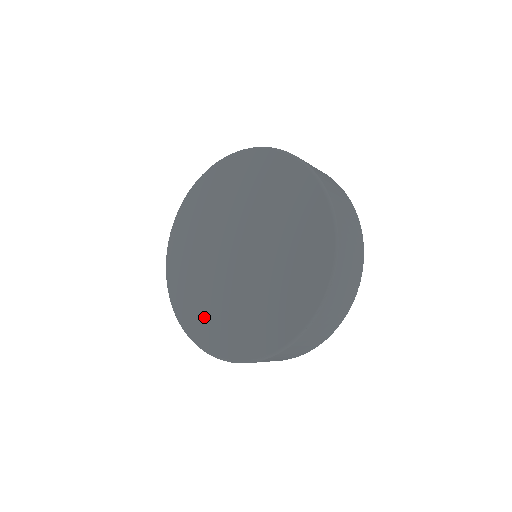
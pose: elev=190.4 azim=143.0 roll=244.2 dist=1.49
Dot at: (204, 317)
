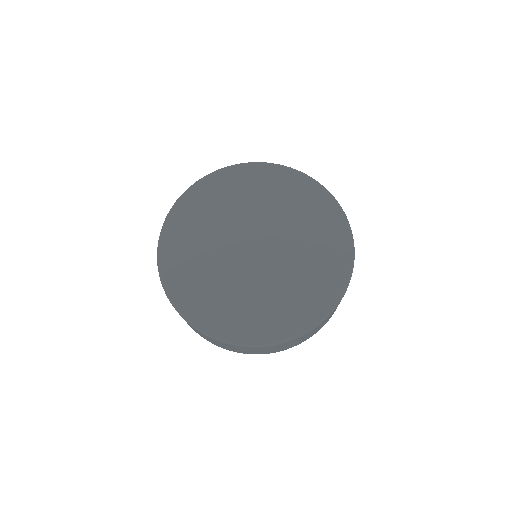
Dot at: (260, 317)
